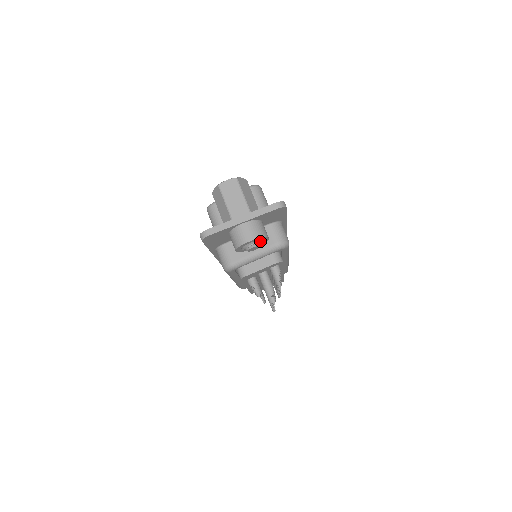
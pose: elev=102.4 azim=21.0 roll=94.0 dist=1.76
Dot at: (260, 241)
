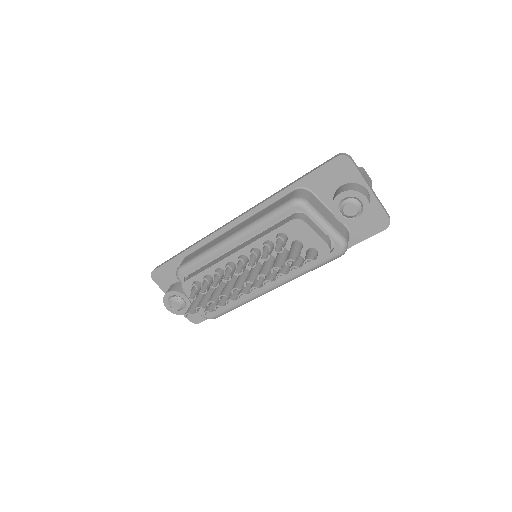
Dot at: (351, 217)
